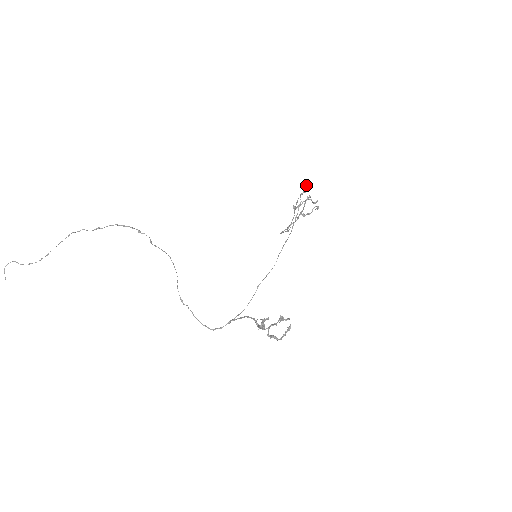
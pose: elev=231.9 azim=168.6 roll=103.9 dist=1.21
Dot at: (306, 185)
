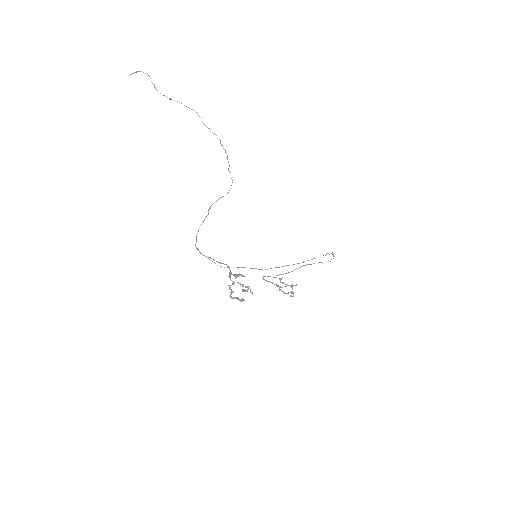
Dot at: (333, 255)
